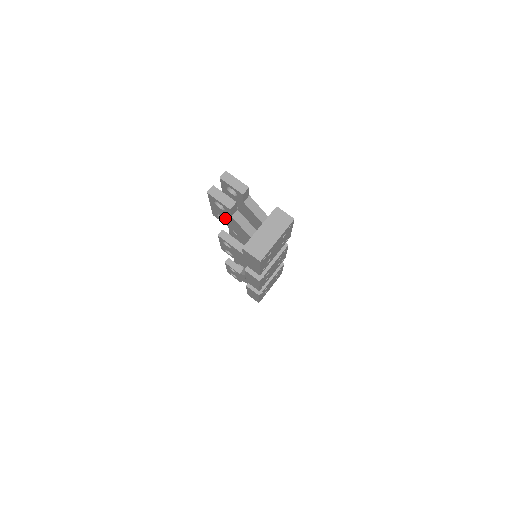
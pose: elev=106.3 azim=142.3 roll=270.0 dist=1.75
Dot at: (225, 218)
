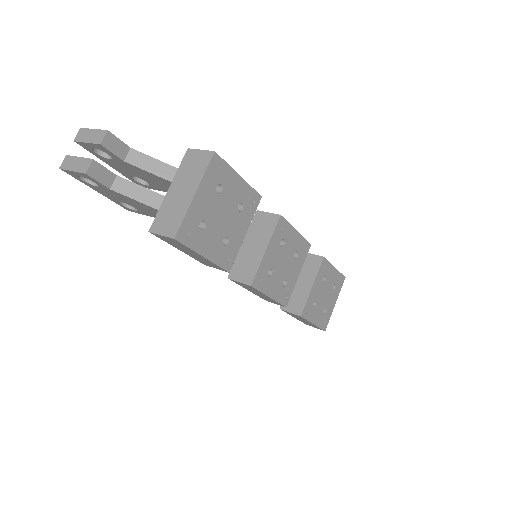
Dot at: (123, 201)
